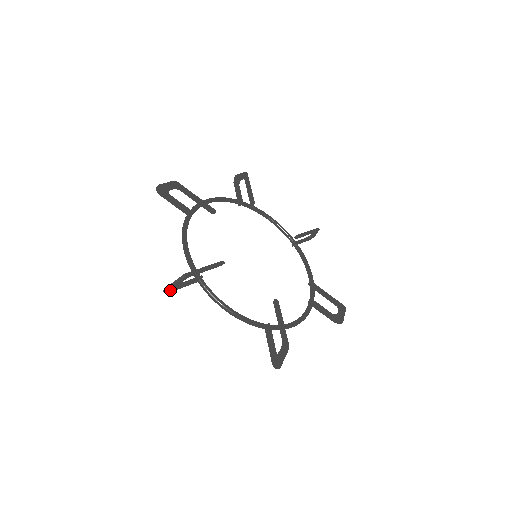
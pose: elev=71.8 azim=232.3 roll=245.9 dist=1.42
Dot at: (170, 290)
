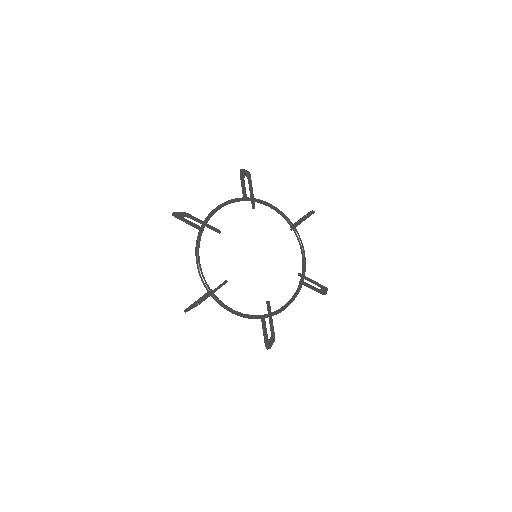
Dot at: (177, 216)
